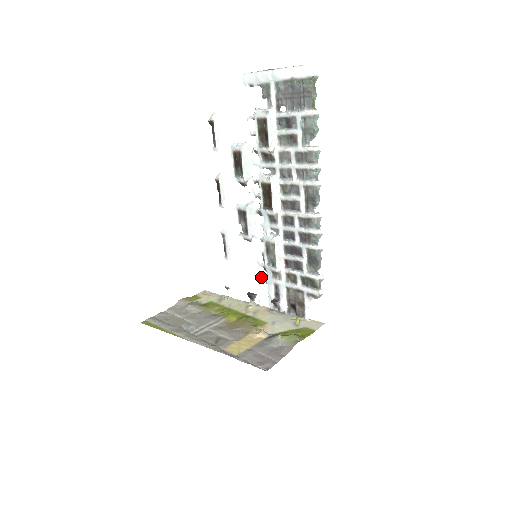
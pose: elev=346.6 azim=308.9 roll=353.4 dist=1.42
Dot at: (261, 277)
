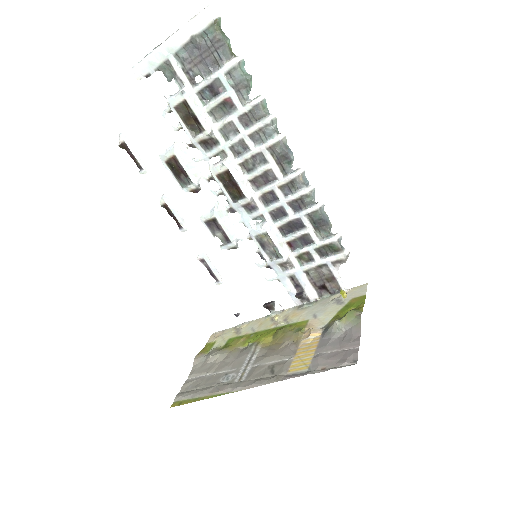
Dot at: (269, 279)
